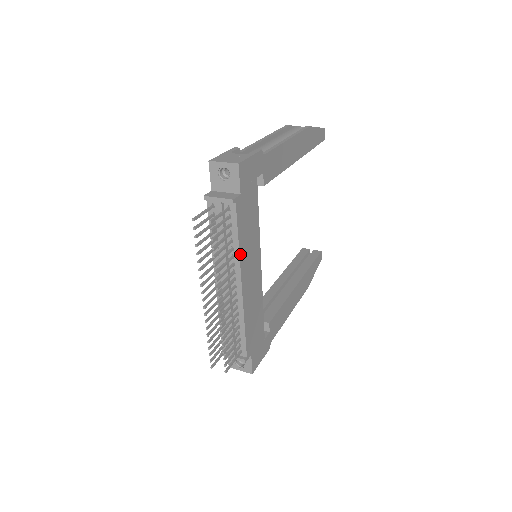
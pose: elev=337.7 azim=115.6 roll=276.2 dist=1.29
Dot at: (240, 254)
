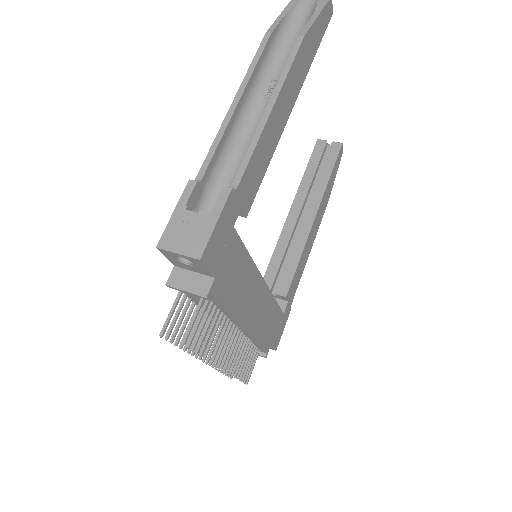
Dot at: (234, 315)
